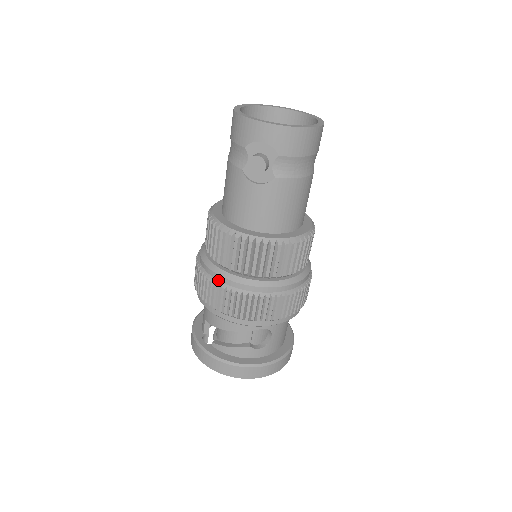
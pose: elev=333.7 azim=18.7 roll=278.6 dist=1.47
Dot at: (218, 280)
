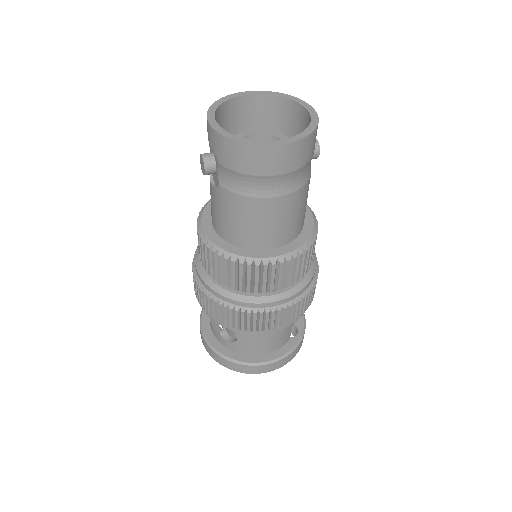
Dot at: occluded
